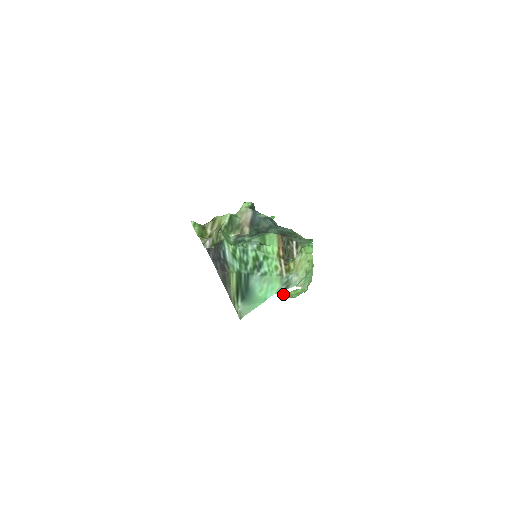
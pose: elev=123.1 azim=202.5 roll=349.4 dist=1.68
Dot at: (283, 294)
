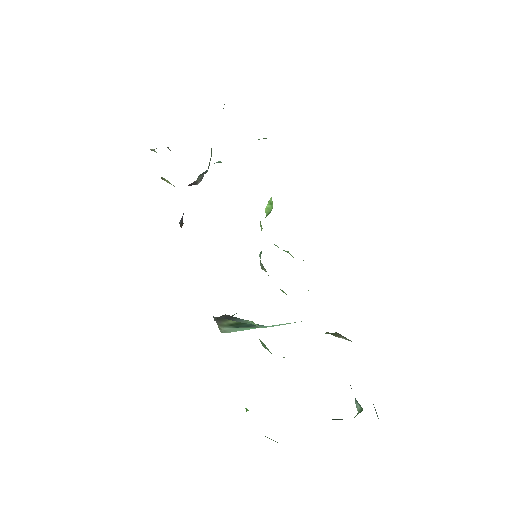
Dot at: occluded
